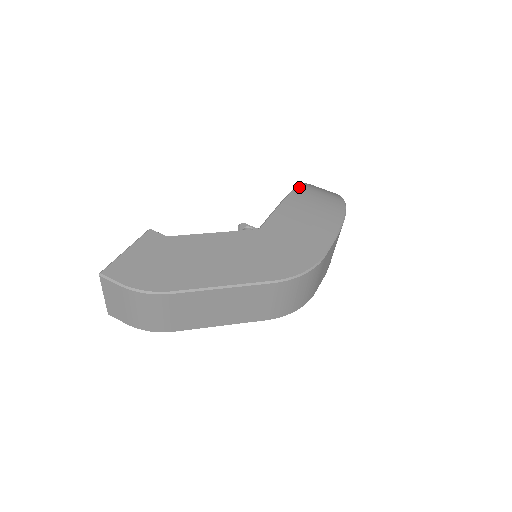
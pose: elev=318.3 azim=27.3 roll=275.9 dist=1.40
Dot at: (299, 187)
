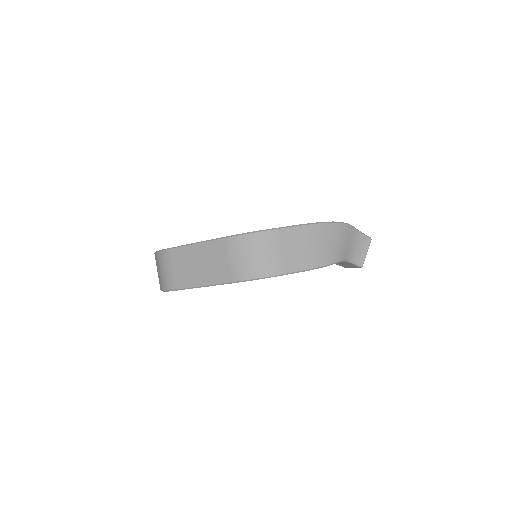
Dot at: occluded
